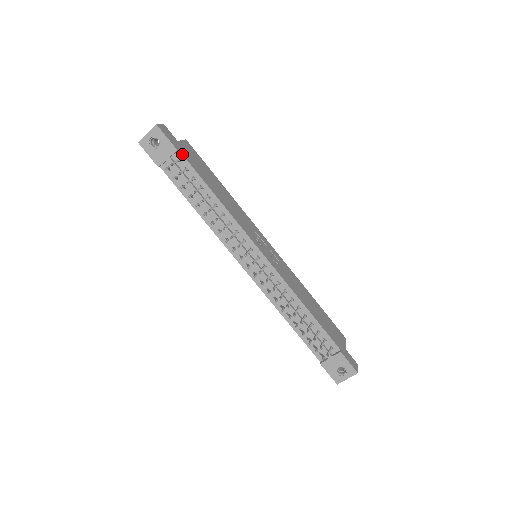
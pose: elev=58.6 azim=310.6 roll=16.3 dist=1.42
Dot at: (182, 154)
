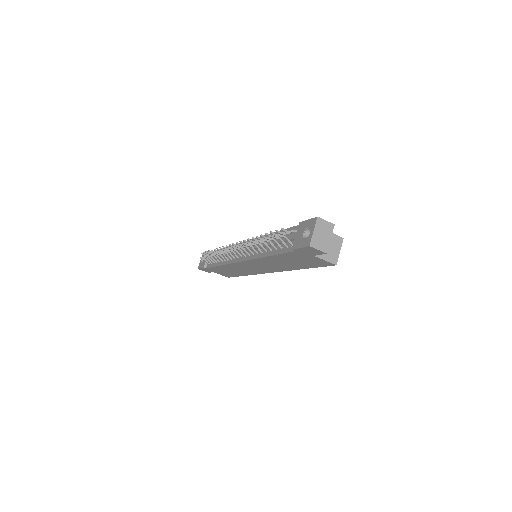
Dot at: occluded
